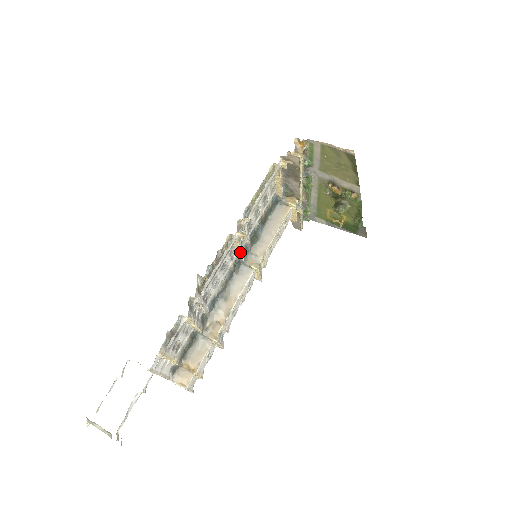
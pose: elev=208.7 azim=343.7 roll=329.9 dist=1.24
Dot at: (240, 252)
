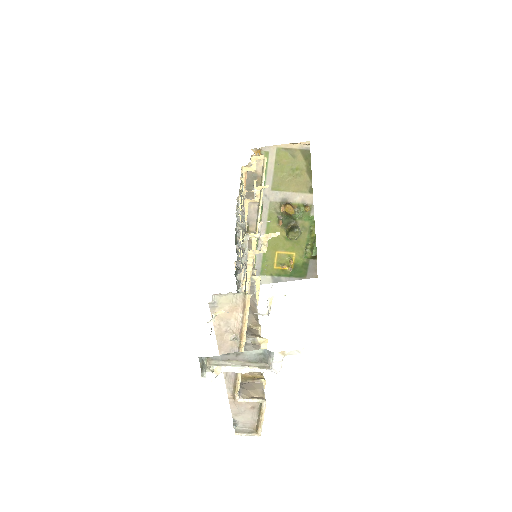
Dot at: occluded
